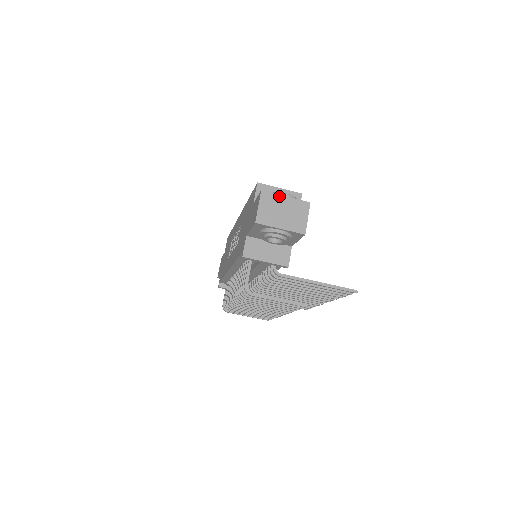
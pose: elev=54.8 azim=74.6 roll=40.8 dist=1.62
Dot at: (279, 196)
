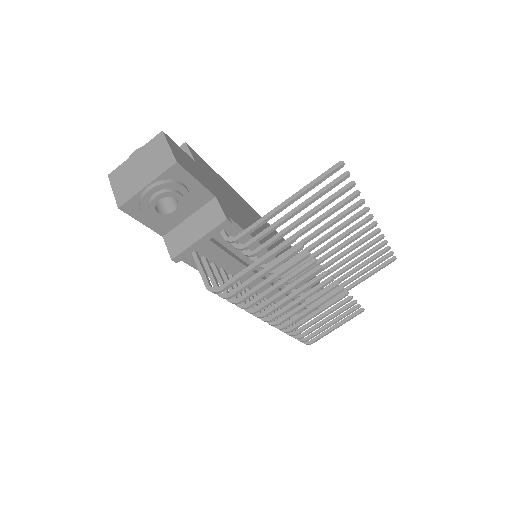
Dot at: (127, 161)
